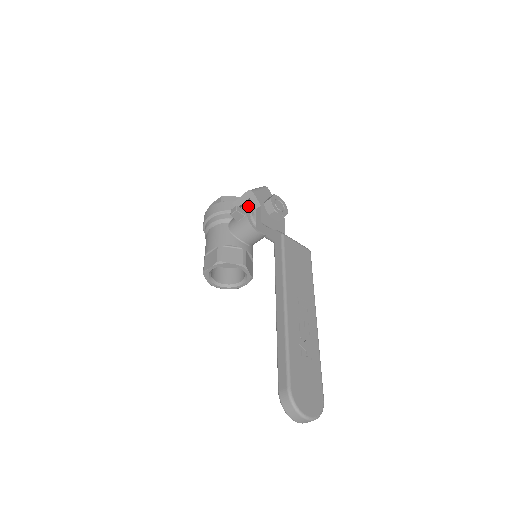
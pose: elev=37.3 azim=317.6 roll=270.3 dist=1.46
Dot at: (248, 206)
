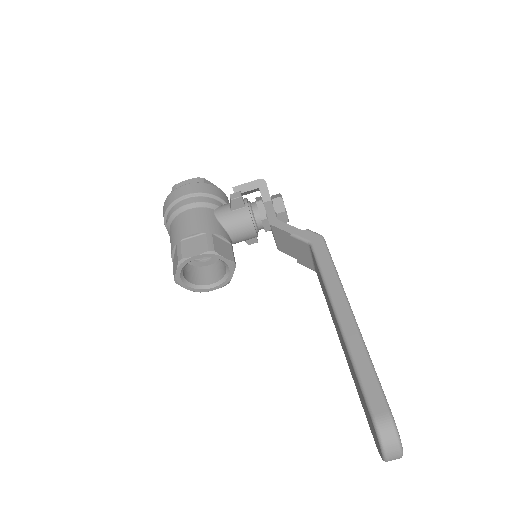
Dot at: occluded
